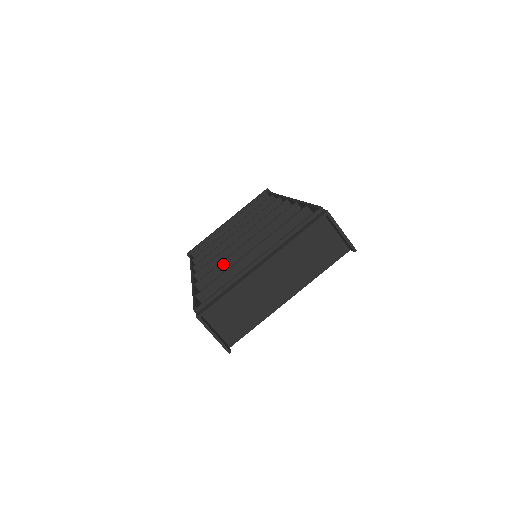
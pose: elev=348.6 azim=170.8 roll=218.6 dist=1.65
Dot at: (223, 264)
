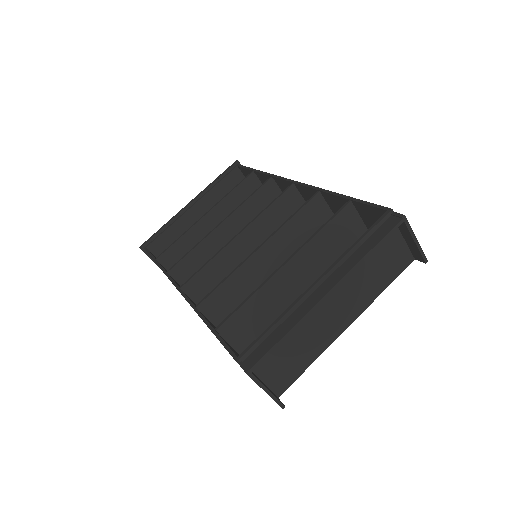
Dot at: (232, 276)
